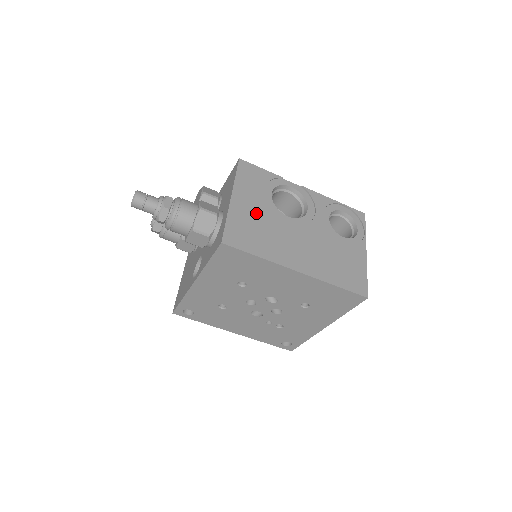
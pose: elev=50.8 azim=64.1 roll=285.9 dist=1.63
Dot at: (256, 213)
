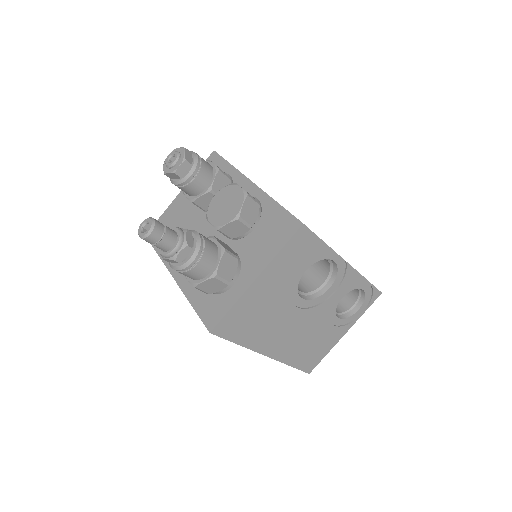
Dot at: (270, 298)
